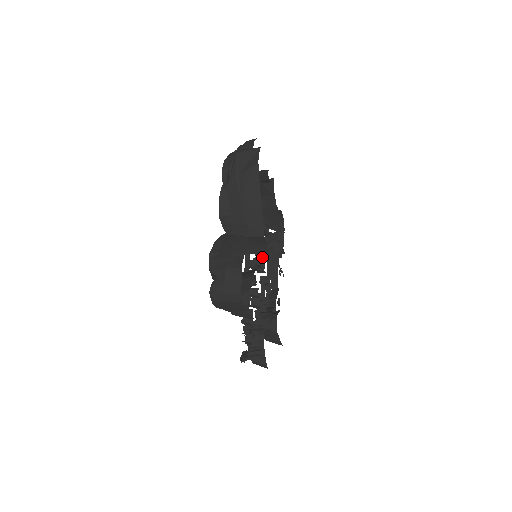
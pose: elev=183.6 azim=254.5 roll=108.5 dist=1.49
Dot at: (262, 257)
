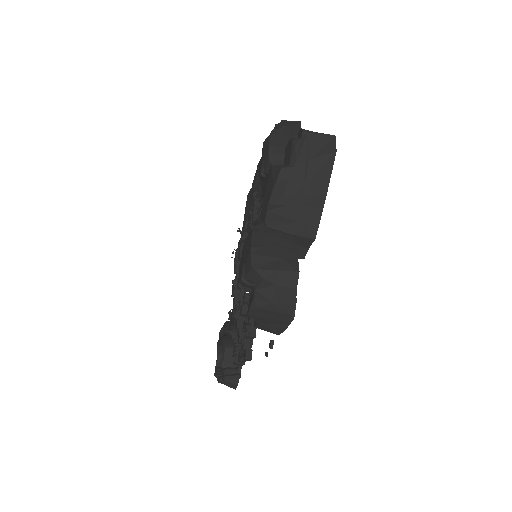
Dot at: occluded
